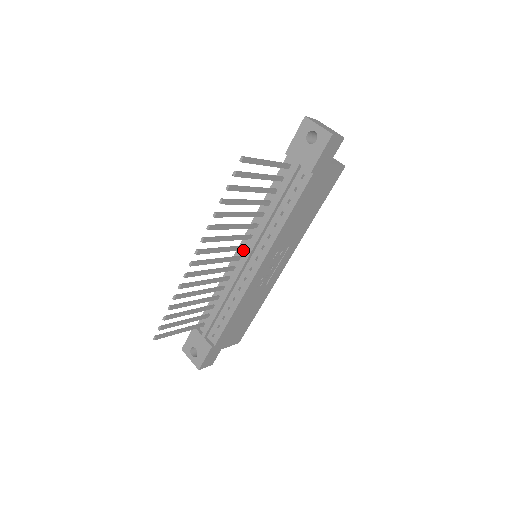
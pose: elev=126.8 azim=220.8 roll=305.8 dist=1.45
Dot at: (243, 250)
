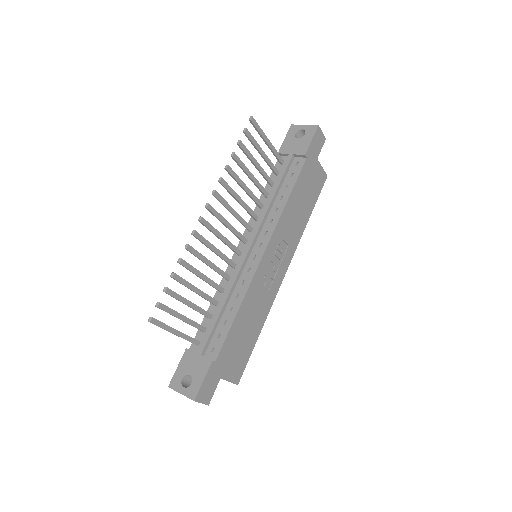
Dot at: (244, 245)
